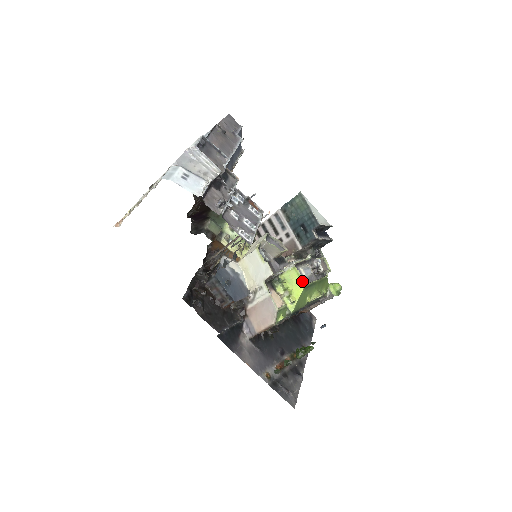
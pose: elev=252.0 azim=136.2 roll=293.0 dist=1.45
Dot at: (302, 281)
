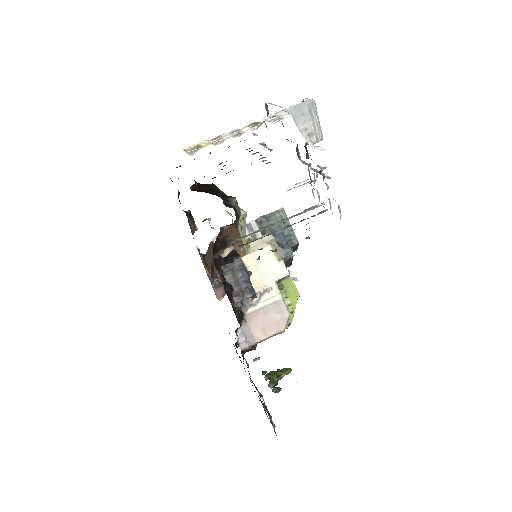
Dot at: (296, 292)
